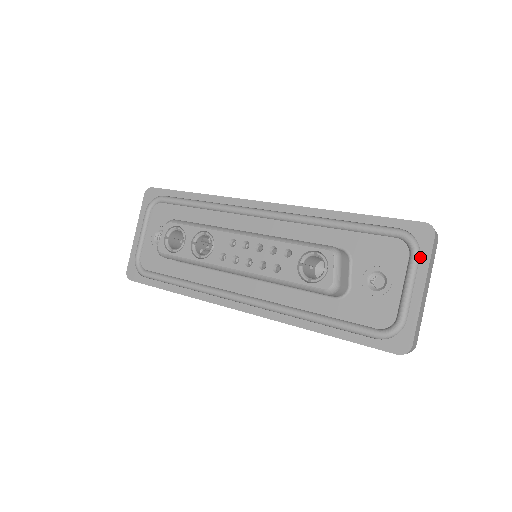
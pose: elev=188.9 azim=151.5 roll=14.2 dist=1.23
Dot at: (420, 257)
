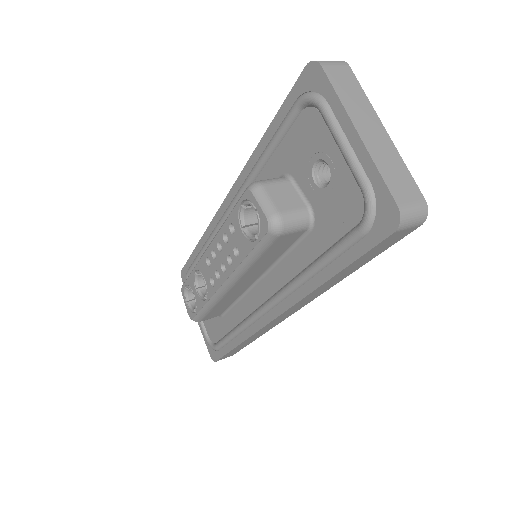
Dot at: (328, 103)
